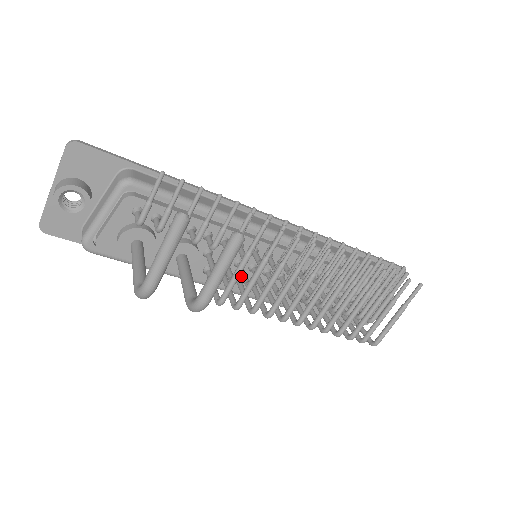
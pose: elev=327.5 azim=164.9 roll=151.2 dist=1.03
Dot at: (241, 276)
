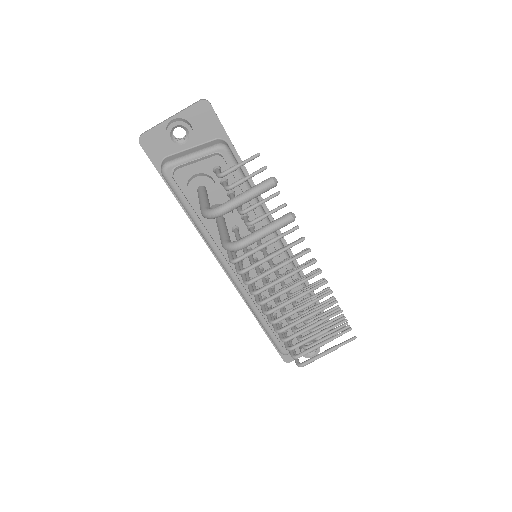
Dot at: (250, 257)
